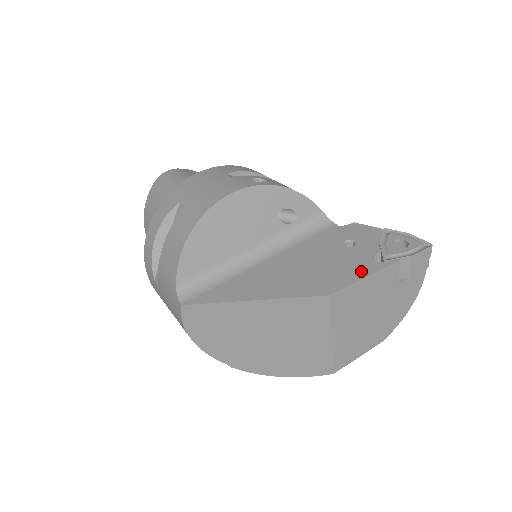
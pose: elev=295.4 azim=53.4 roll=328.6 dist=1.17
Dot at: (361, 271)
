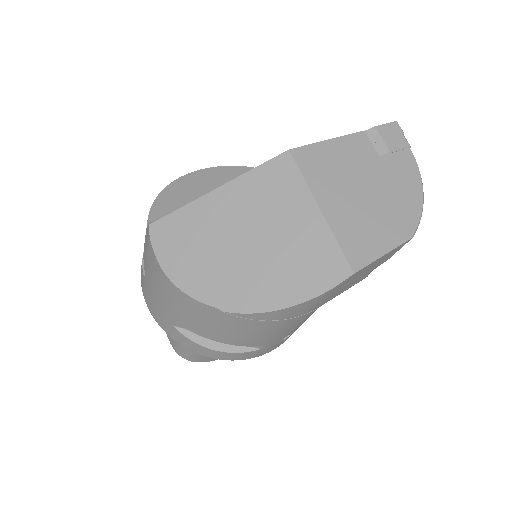
Dot at: occluded
